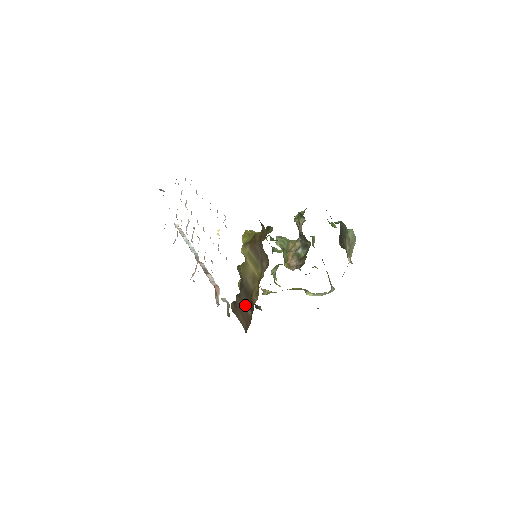
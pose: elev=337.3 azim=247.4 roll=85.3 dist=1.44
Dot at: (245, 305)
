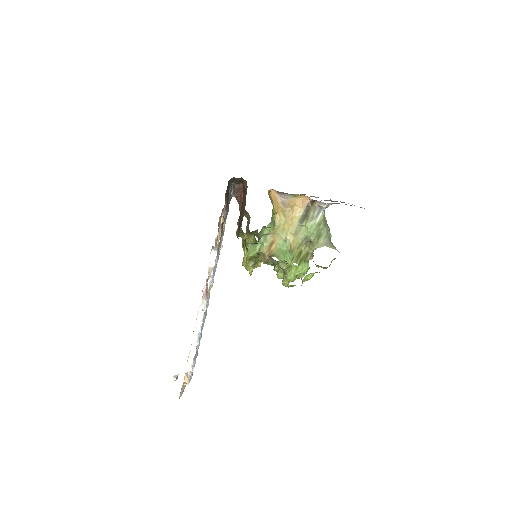
Dot at: (242, 206)
